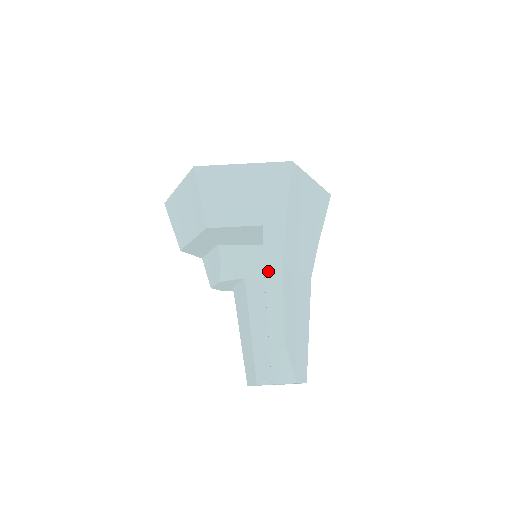
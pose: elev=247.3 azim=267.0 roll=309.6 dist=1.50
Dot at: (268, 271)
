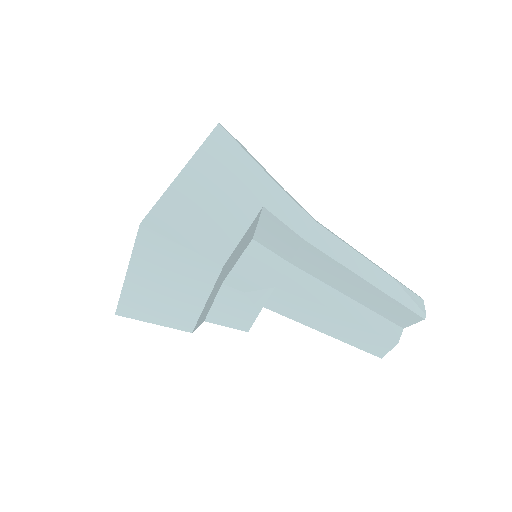
Dot at: (312, 240)
